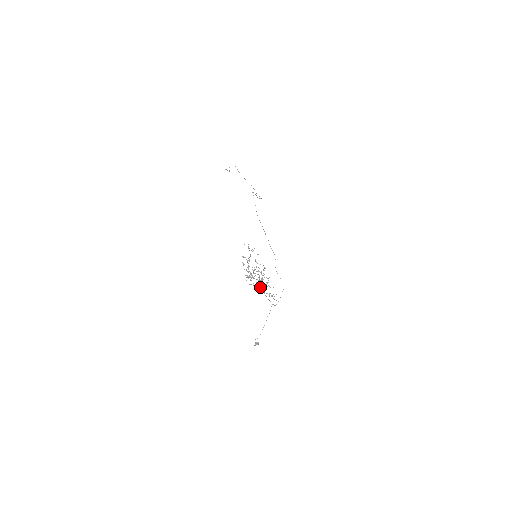
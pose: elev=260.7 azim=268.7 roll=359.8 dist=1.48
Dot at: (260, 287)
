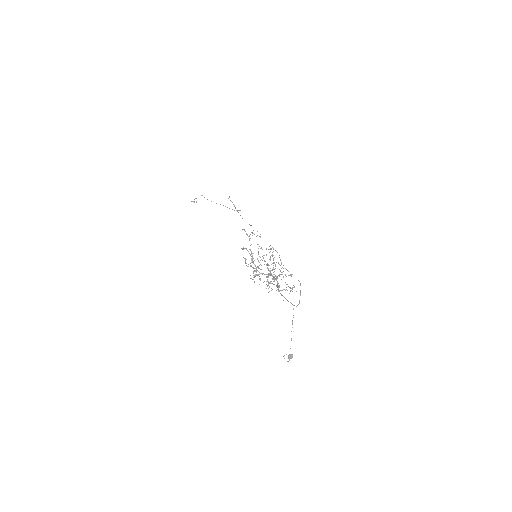
Dot at: occluded
